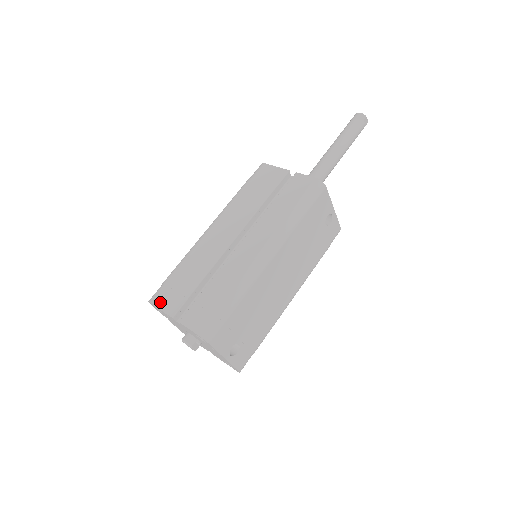
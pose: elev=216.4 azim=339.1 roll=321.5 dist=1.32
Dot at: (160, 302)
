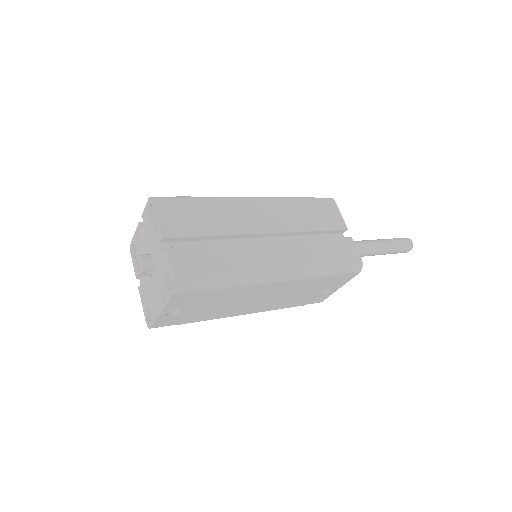
Dot at: (163, 211)
